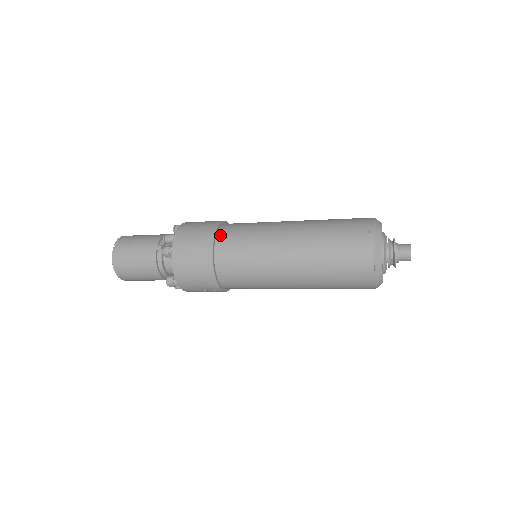
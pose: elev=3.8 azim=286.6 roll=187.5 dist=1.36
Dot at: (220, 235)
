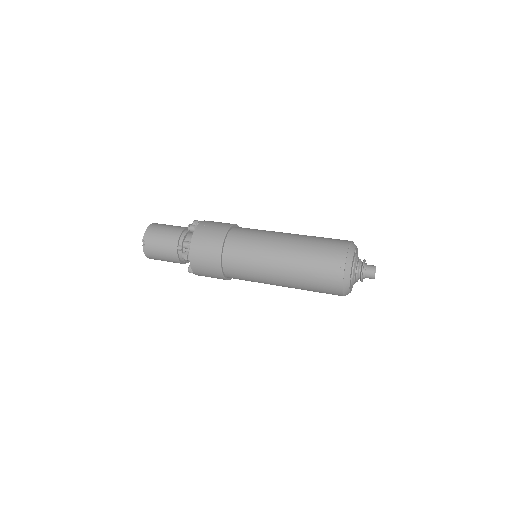
Dot at: (226, 251)
